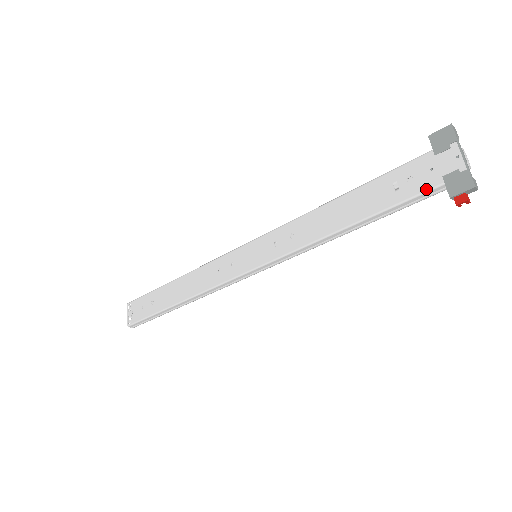
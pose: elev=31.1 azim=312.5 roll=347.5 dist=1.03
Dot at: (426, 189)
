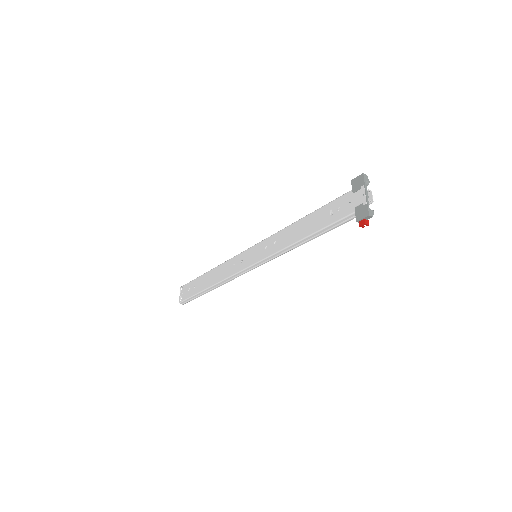
Dot at: (346, 215)
